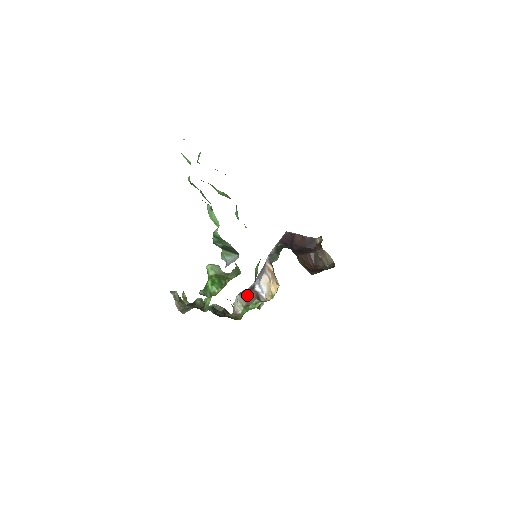
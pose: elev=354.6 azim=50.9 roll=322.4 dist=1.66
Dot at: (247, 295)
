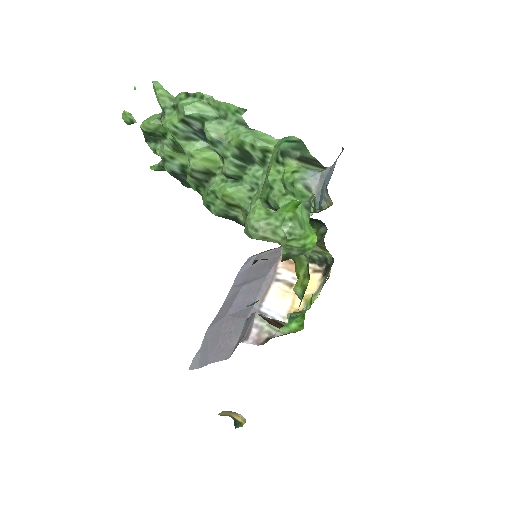
Dot at: (263, 318)
